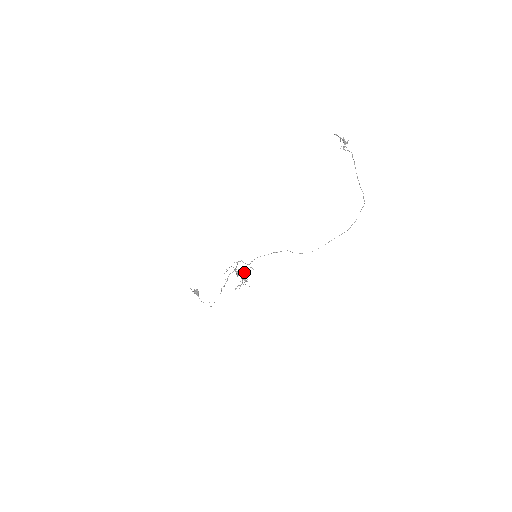
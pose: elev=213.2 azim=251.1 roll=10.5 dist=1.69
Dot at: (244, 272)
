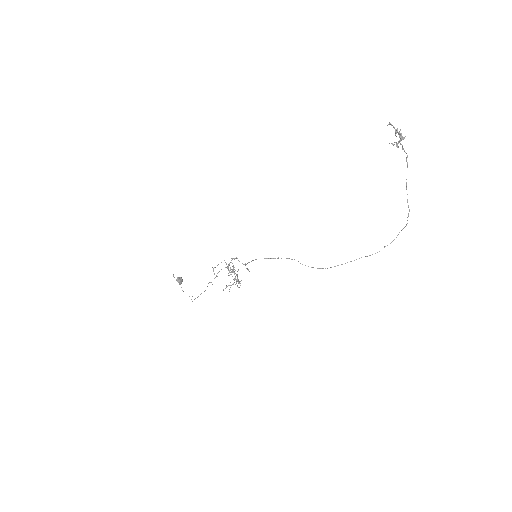
Dot at: occluded
